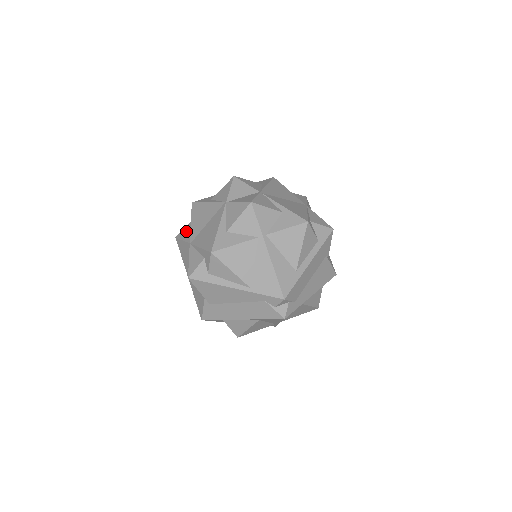
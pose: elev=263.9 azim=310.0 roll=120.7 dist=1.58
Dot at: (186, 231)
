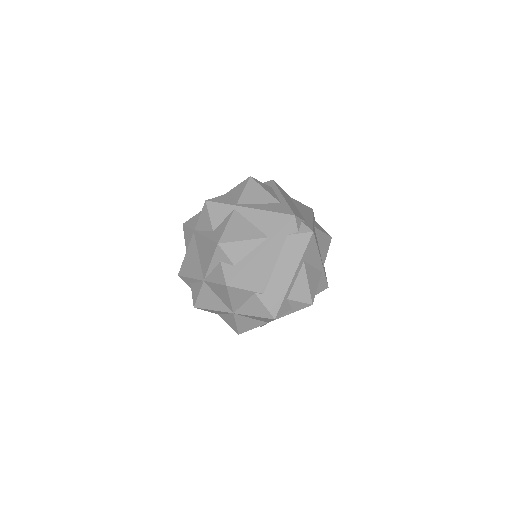
Dot at: (194, 289)
